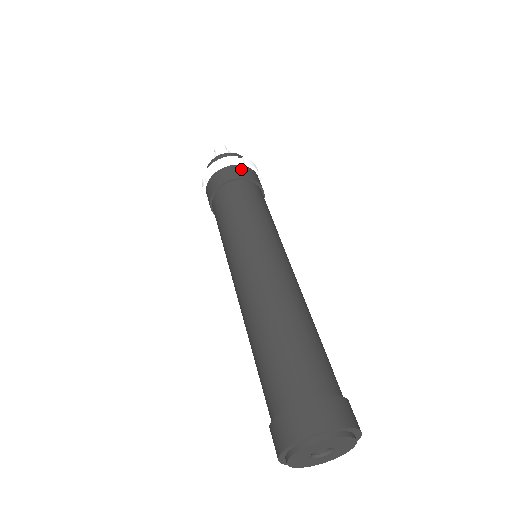
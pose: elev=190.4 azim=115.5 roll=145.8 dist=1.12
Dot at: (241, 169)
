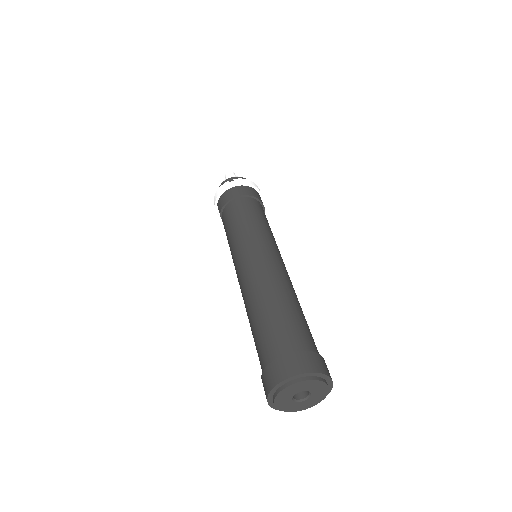
Dot at: occluded
